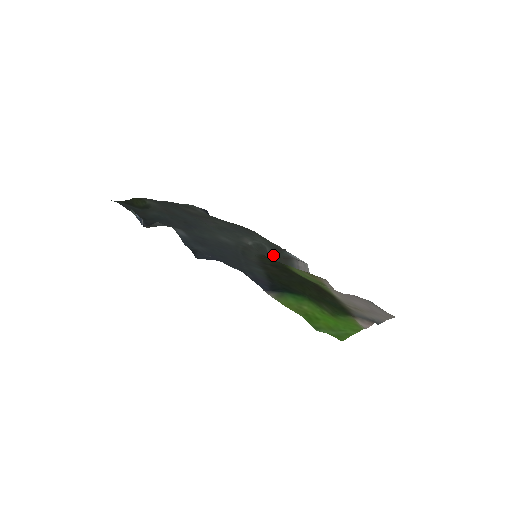
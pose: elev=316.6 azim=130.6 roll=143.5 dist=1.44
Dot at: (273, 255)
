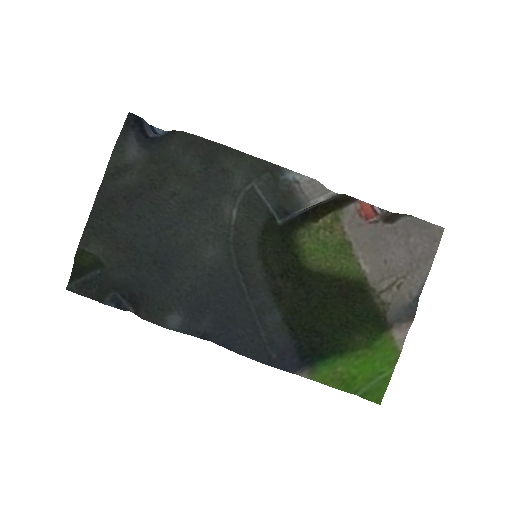
Dot at: (268, 194)
